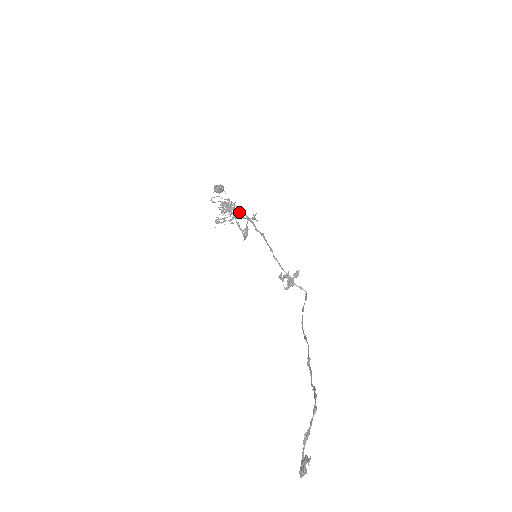
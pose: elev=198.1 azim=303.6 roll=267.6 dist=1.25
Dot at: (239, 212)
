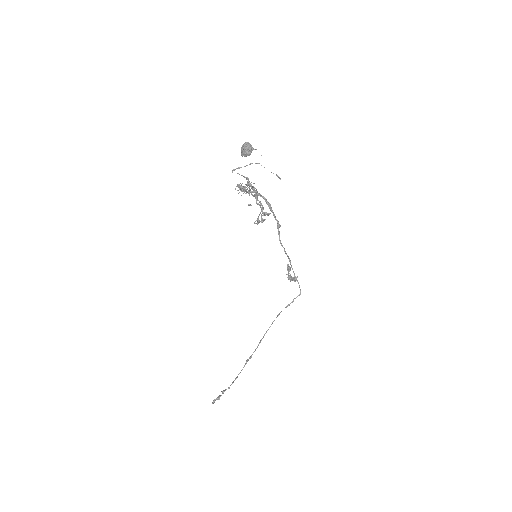
Dot at: (257, 195)
